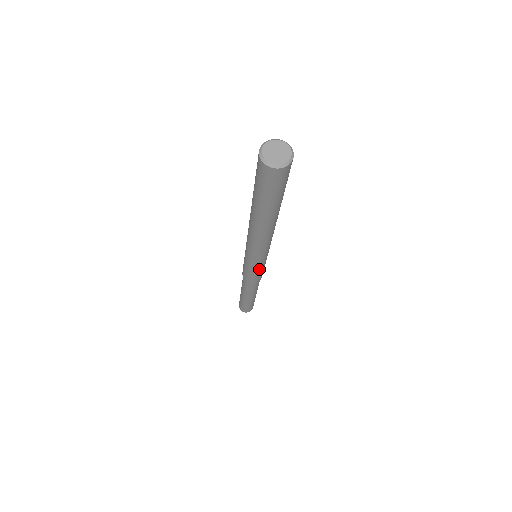
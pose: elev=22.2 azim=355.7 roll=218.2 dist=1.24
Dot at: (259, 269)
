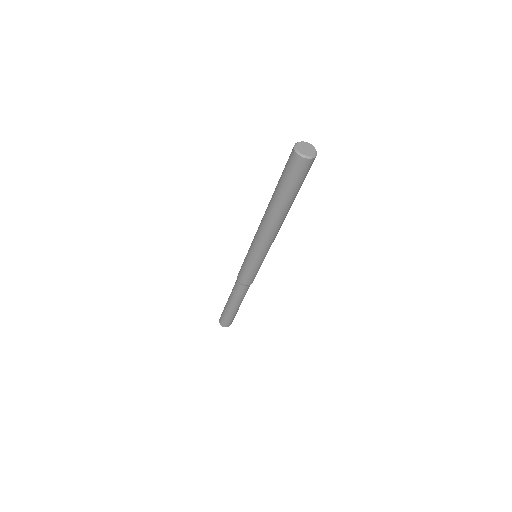
Dot at: (251, 267)
